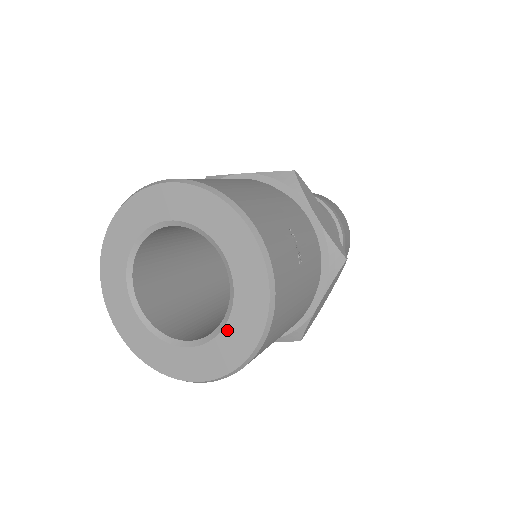
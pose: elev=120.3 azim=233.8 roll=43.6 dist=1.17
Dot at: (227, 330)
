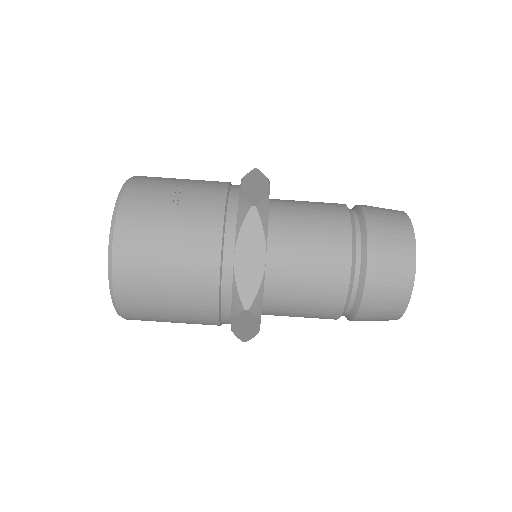
Dot at: occluded
